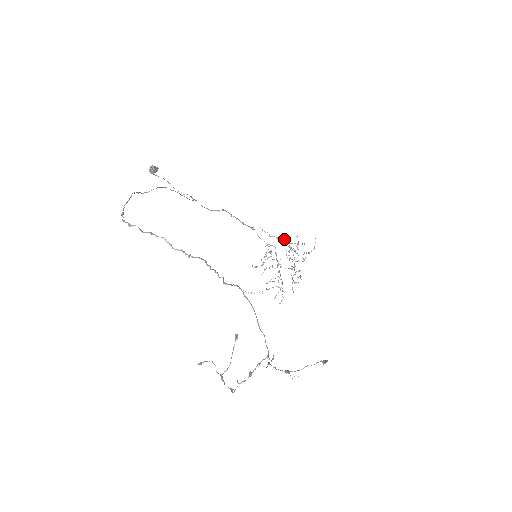
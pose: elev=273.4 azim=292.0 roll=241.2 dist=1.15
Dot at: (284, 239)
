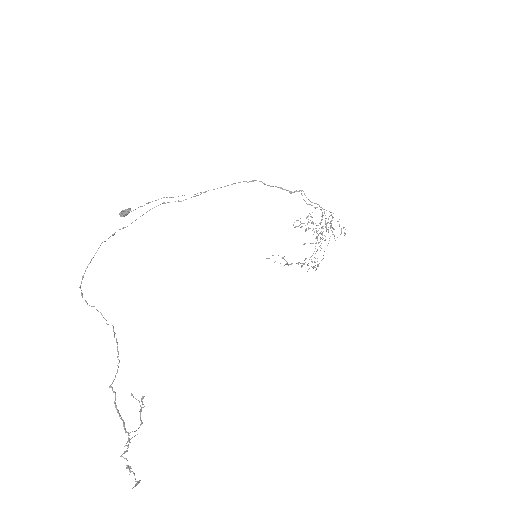
Dot at: occluded
